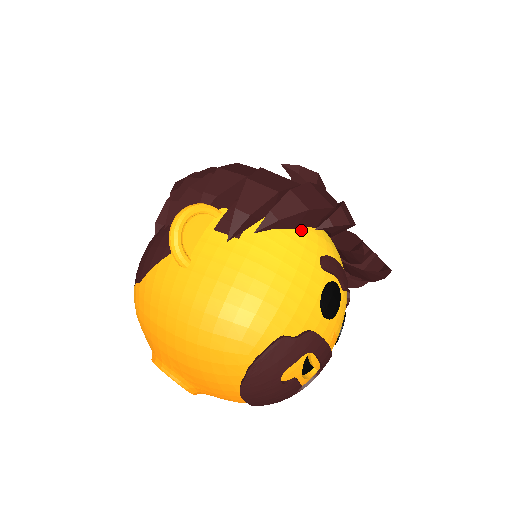
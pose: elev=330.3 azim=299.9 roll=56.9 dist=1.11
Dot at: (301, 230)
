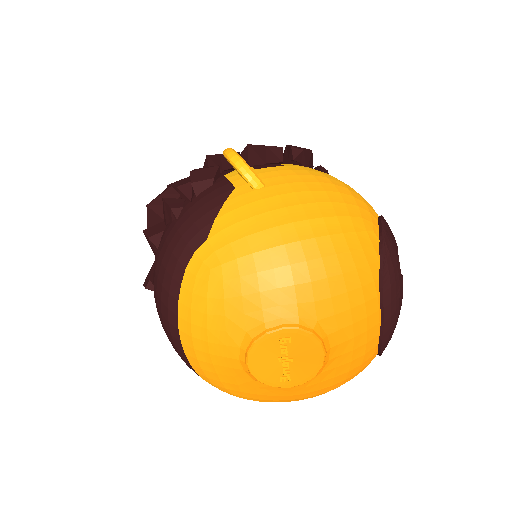
Dot at: occluded
